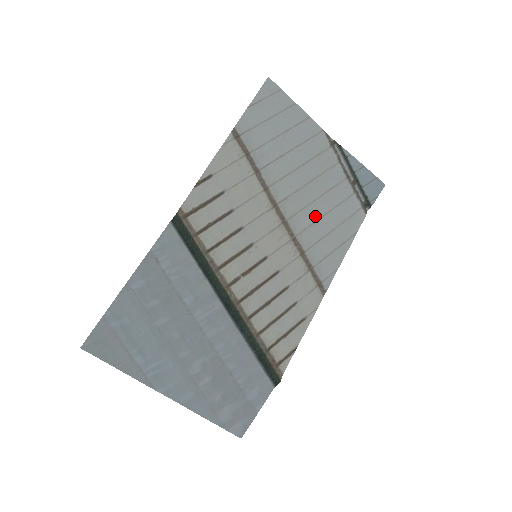
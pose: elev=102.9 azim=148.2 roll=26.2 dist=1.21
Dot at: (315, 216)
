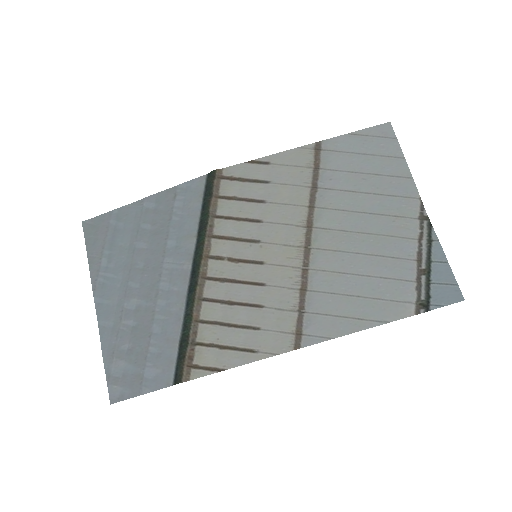
Dot at: (347, 268)
